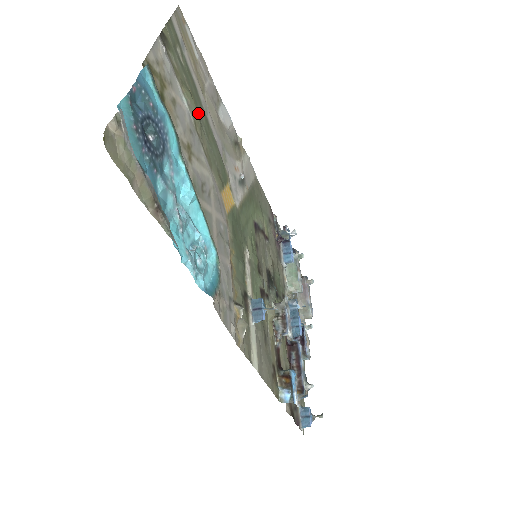
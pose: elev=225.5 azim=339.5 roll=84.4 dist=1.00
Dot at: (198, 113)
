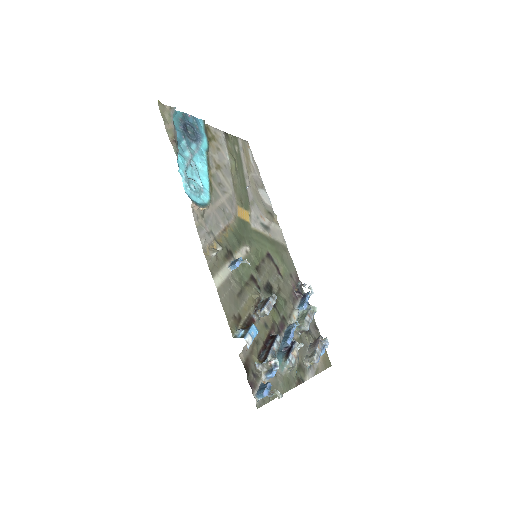
Dot at: (238, 172)
